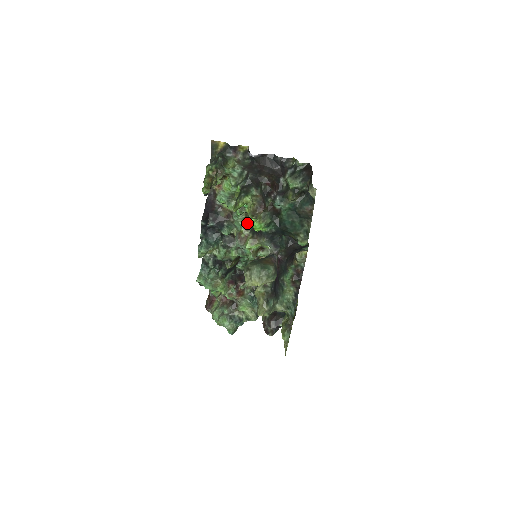
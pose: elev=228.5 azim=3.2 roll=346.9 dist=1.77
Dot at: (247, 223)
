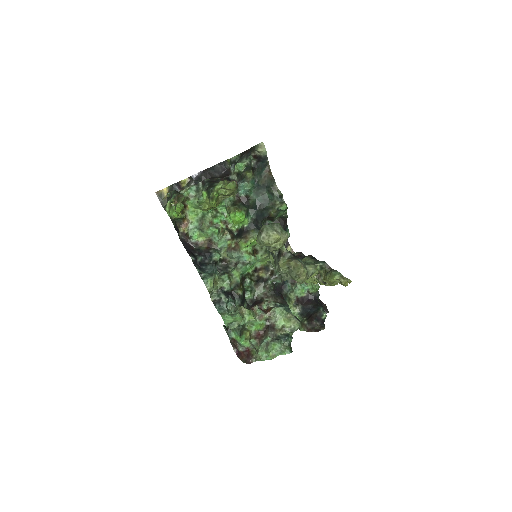
Dot at: (229, 234)
